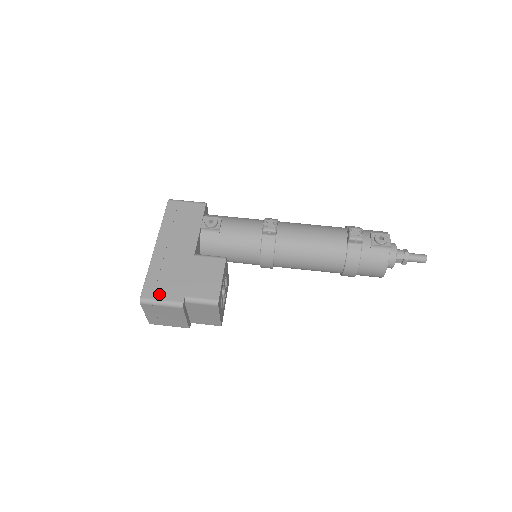
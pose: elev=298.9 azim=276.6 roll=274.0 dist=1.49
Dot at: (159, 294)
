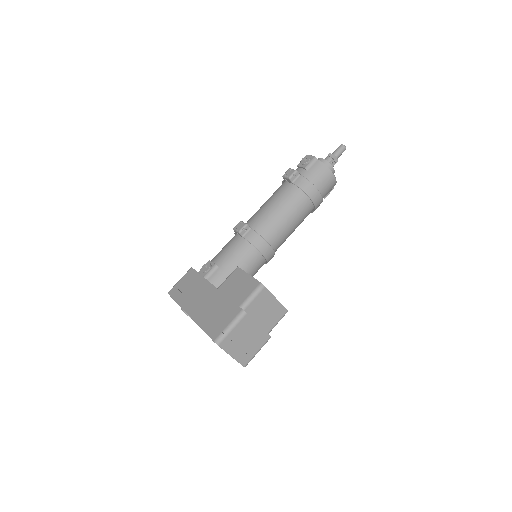
Dot at: (222, 325)
